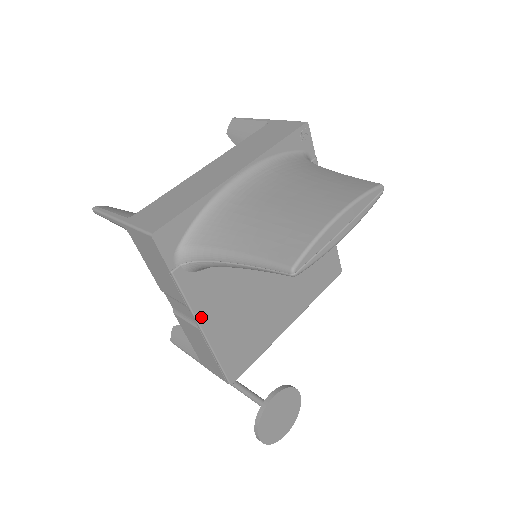
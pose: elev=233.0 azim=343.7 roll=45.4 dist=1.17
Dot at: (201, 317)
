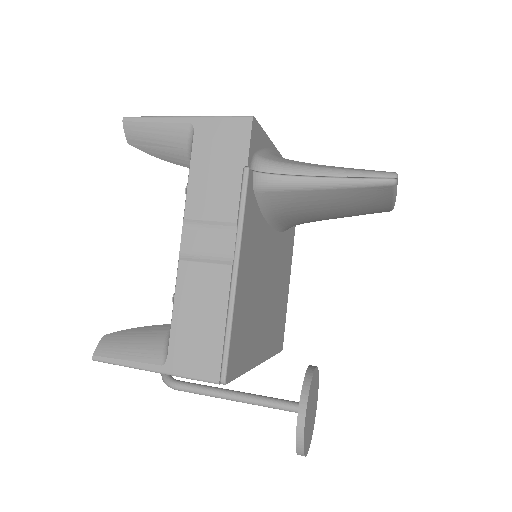
Dot at: (242, 248)
